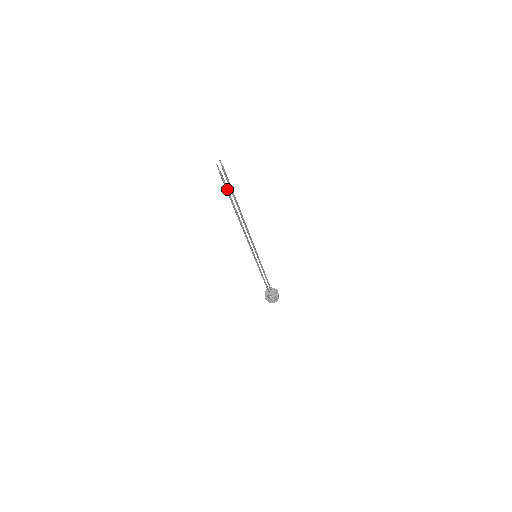
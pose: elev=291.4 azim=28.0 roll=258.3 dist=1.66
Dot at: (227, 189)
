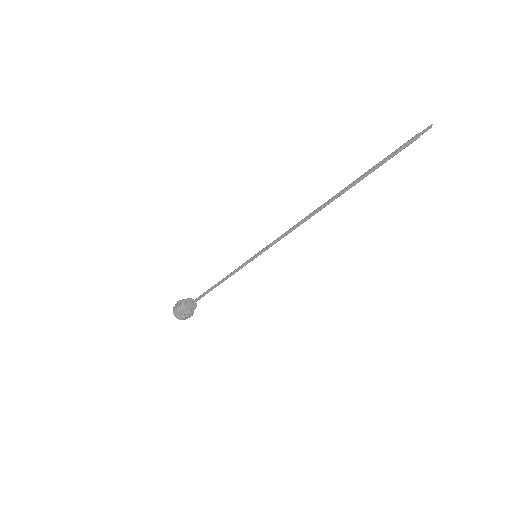
Dot at: (385, 162)
